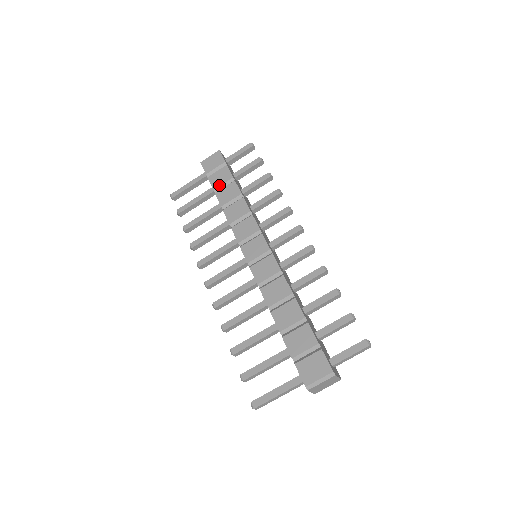
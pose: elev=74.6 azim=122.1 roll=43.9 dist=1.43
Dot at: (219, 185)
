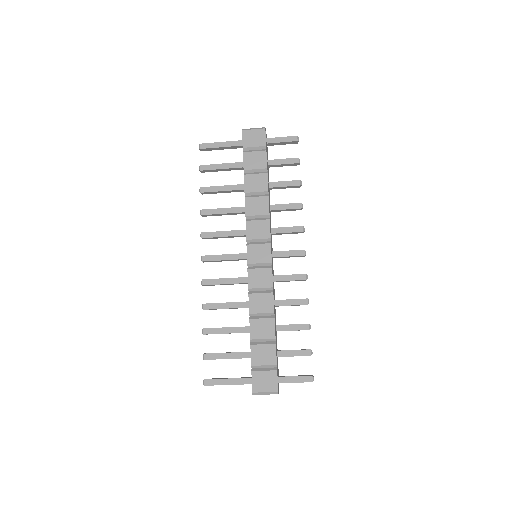
Dot at: (251, 168)
